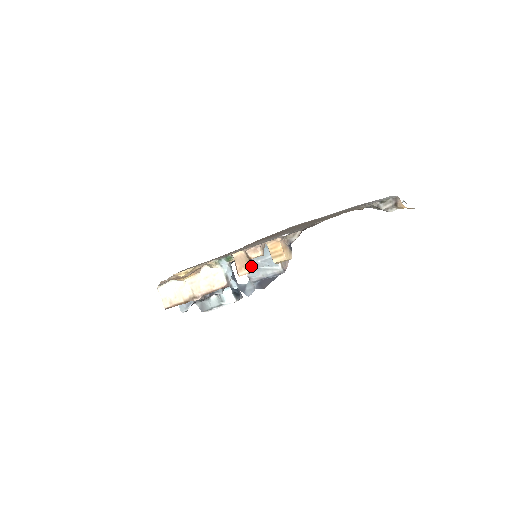
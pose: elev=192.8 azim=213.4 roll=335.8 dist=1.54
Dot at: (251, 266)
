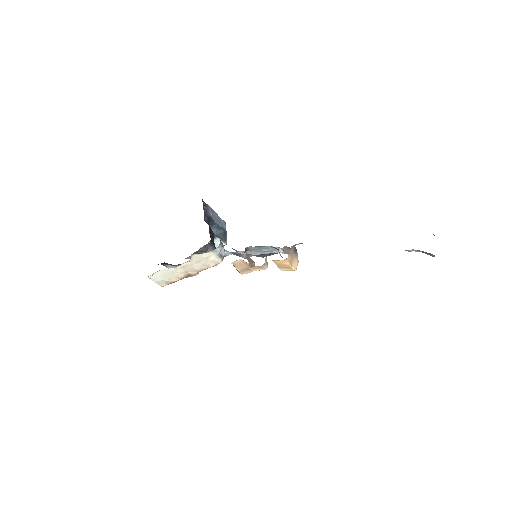
Dot at: (252, 265)
